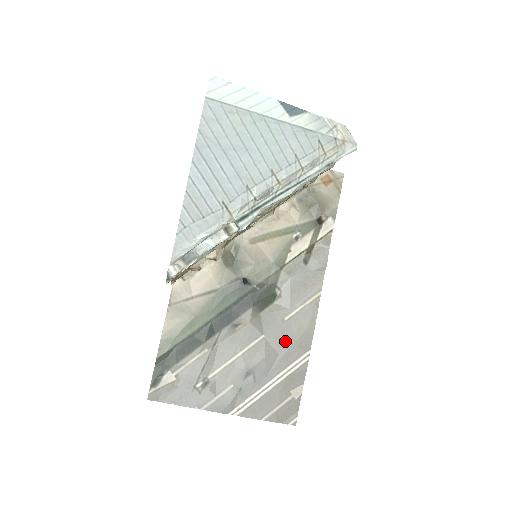
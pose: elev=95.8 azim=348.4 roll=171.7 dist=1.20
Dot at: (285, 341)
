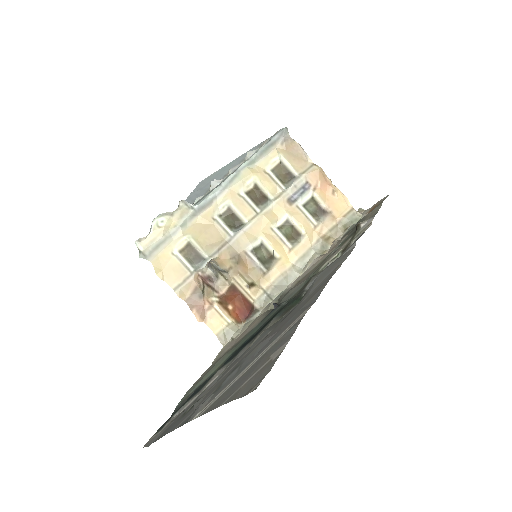
Dot at: (289, 318)
